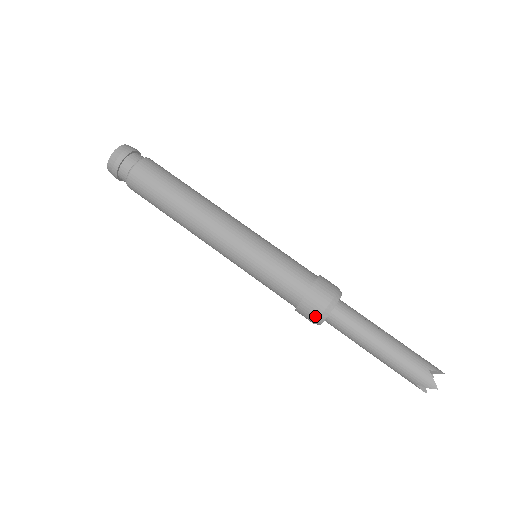
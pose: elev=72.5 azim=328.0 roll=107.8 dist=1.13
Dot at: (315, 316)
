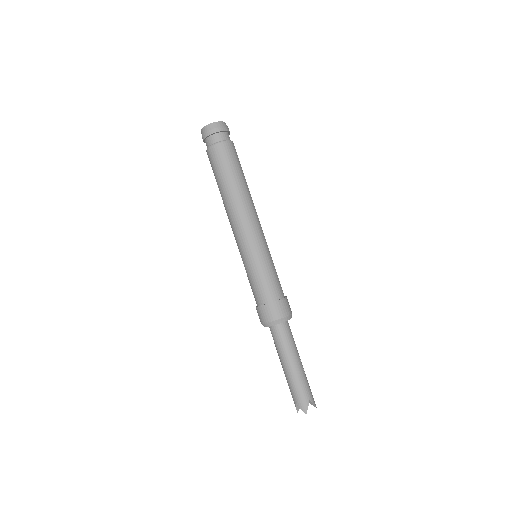
Dot at: (266, 320)
